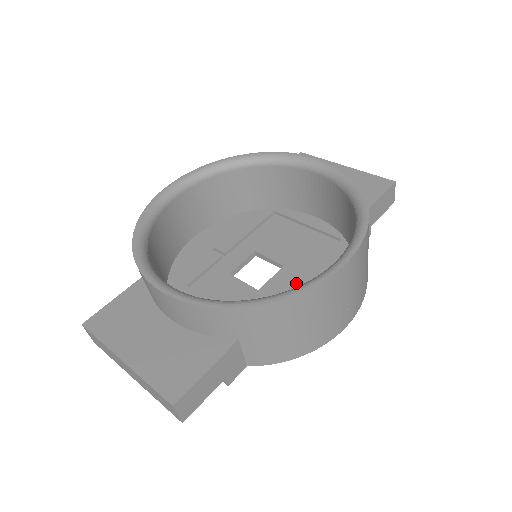
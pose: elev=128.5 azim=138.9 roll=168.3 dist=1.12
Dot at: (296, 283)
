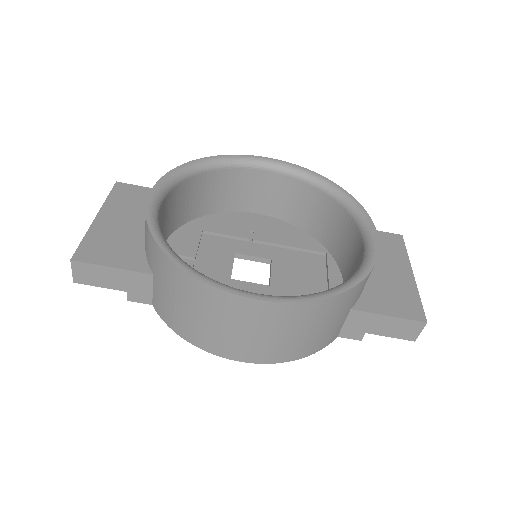
Dot at: occluded
